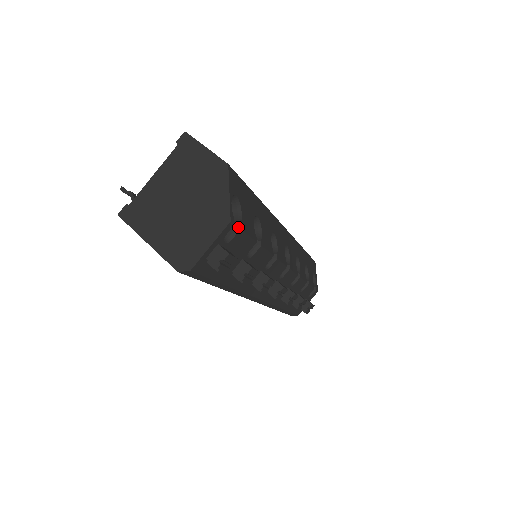
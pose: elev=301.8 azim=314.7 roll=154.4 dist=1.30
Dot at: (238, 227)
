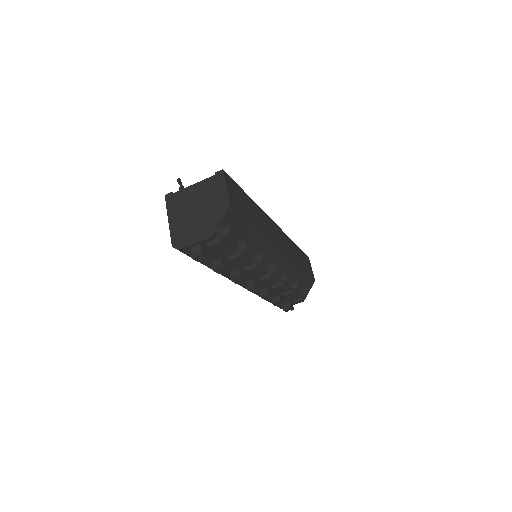
Dot at: (219, 241)
